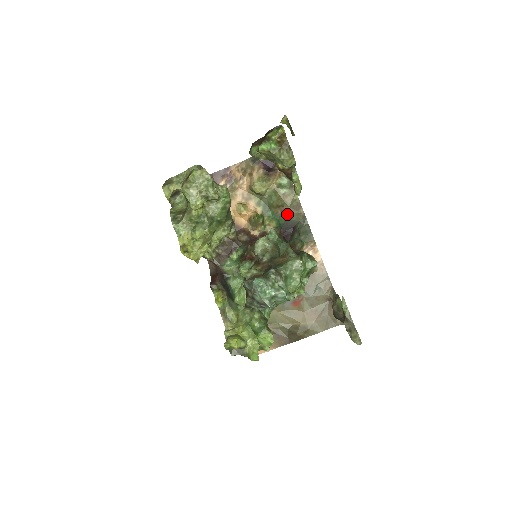
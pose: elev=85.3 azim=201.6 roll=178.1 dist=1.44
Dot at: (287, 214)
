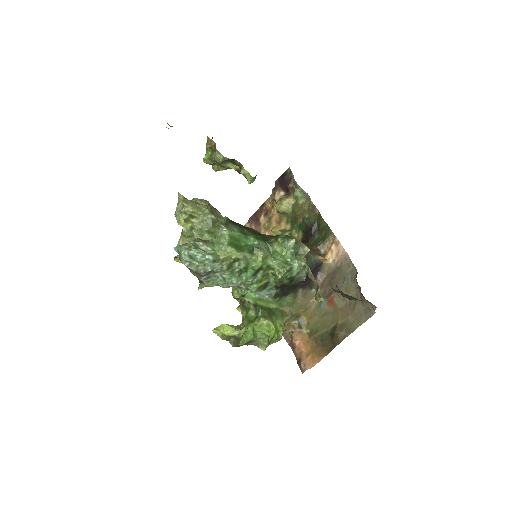
Dot at: (306, 219)
